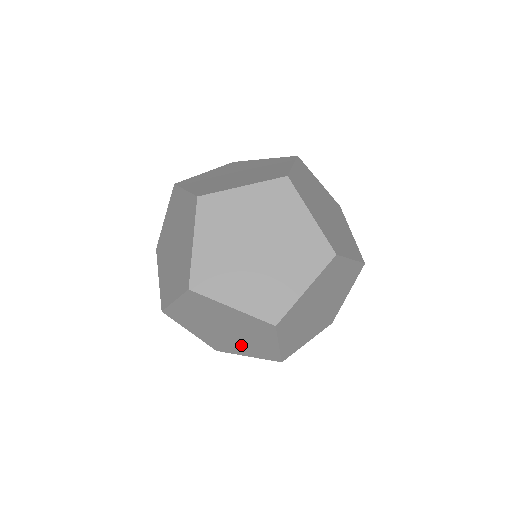
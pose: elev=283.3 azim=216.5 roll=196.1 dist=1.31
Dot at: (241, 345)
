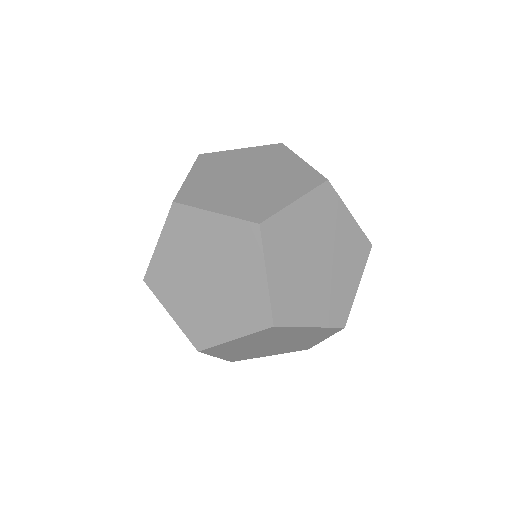
Dot at: (303, 341)
